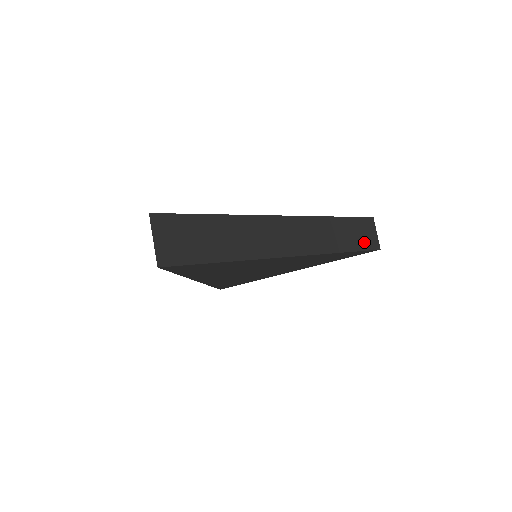
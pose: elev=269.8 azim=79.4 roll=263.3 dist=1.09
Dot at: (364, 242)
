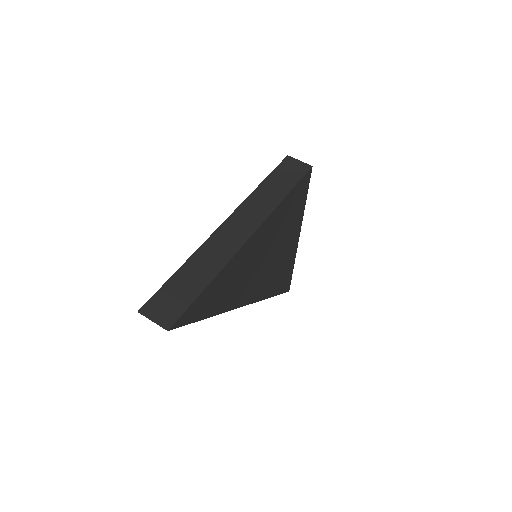
Dot at: (295, 176)
